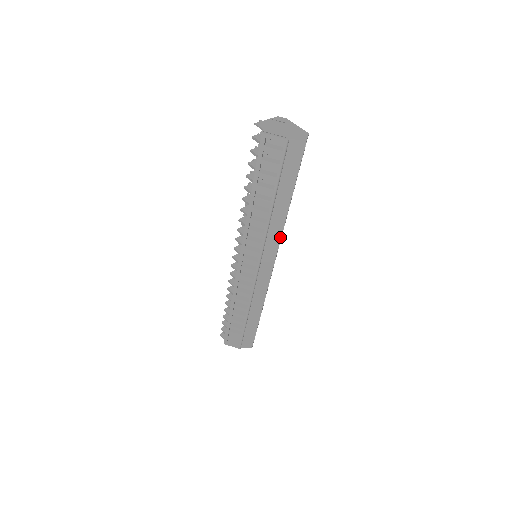
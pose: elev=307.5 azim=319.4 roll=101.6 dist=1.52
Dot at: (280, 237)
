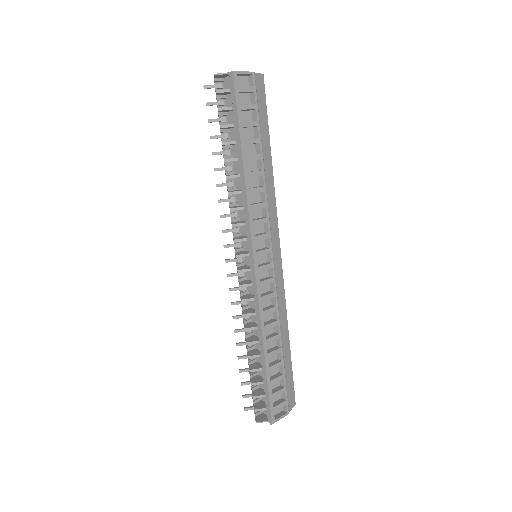
Dot at: (275, 204)
